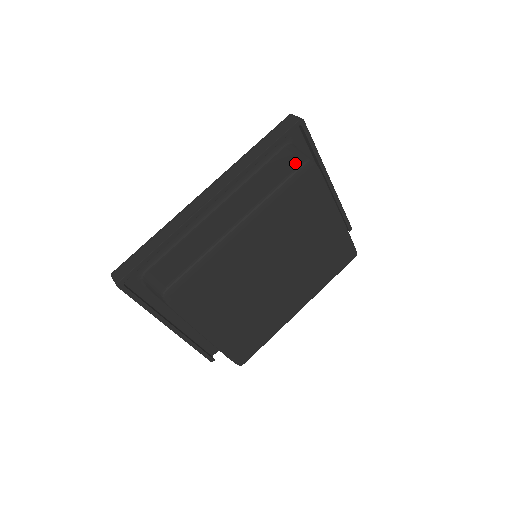
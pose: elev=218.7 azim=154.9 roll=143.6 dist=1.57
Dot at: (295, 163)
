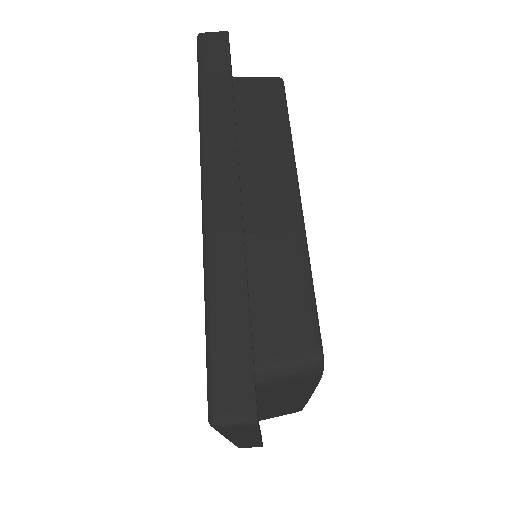
Dot at: (272, 89)
